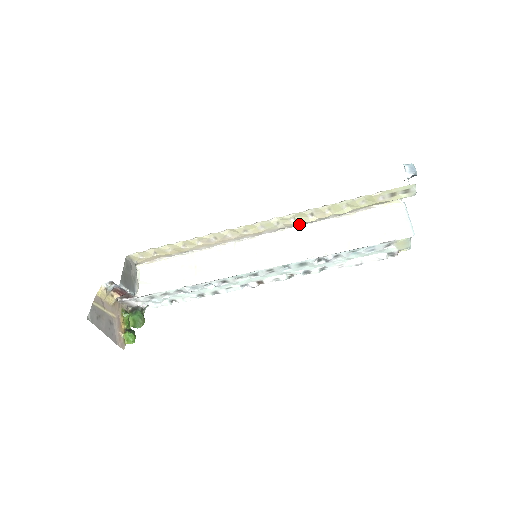
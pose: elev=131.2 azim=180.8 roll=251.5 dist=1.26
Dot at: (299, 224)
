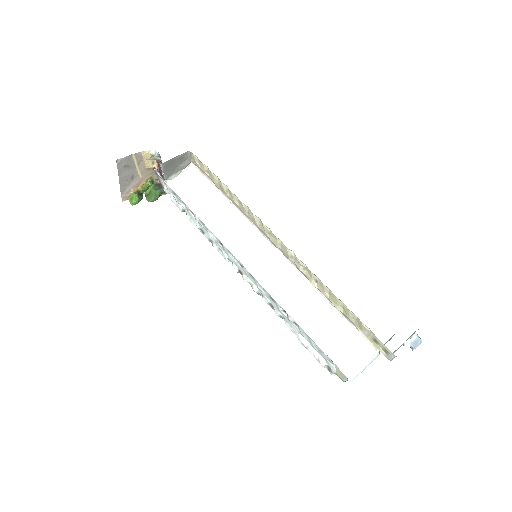
Dot at: (305, 274)
